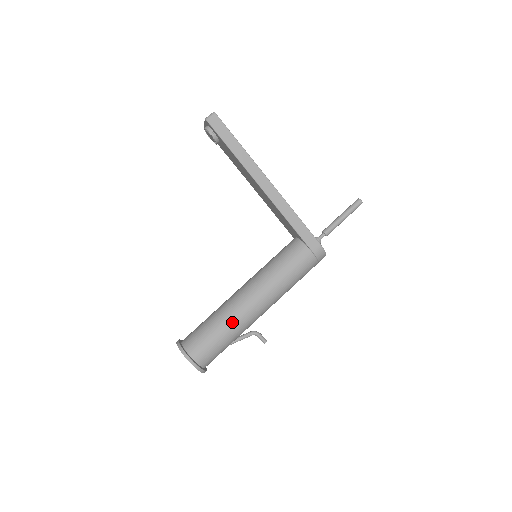
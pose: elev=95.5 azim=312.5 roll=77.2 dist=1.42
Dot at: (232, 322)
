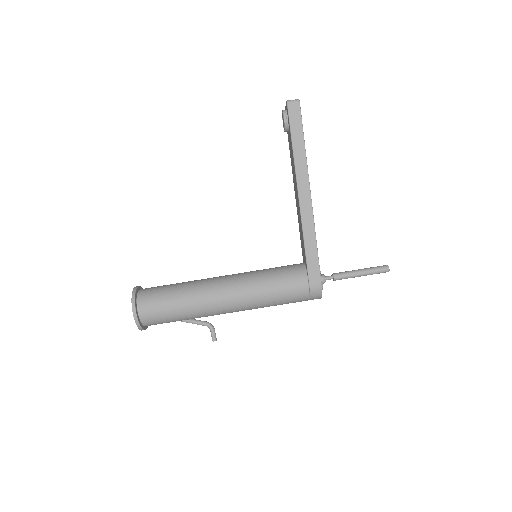
Dot at: (194, 300)
